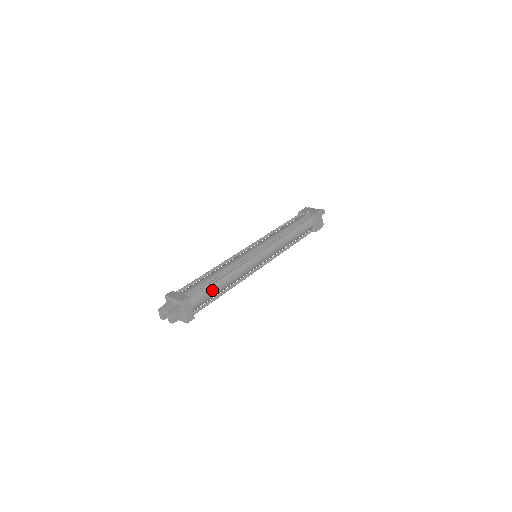
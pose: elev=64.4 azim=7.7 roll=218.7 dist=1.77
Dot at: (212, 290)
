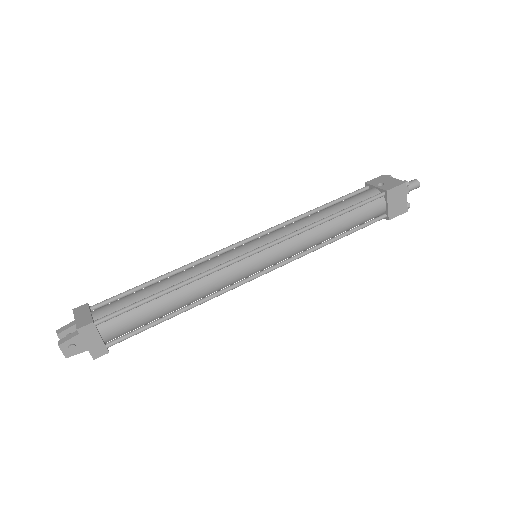
Dot at: (146, 311)
